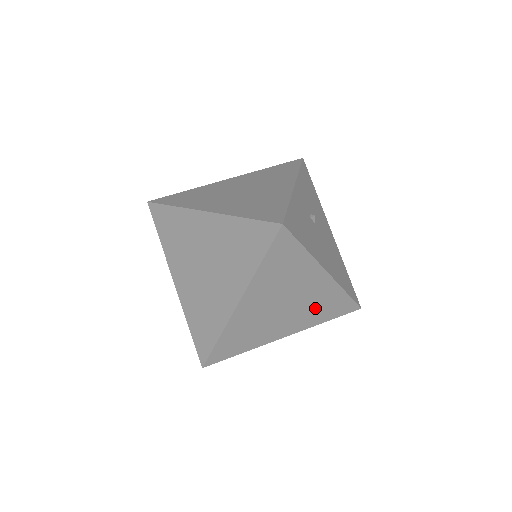
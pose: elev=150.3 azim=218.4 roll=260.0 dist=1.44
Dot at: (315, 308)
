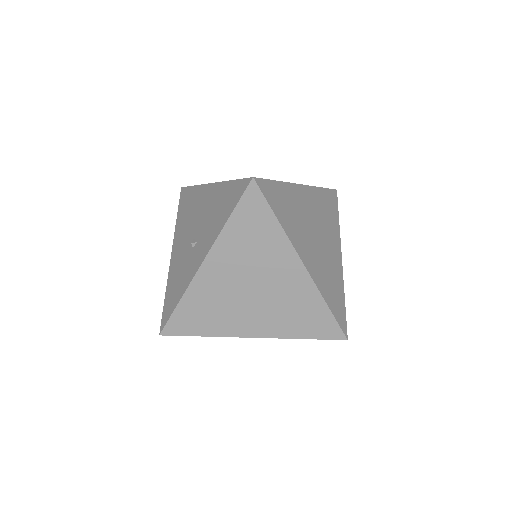
Dot at: (328, 275)
